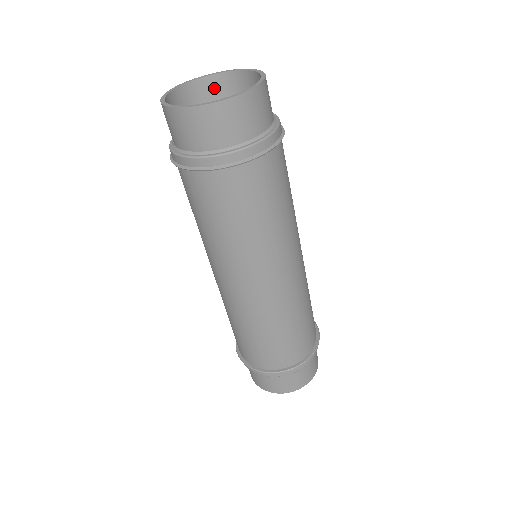
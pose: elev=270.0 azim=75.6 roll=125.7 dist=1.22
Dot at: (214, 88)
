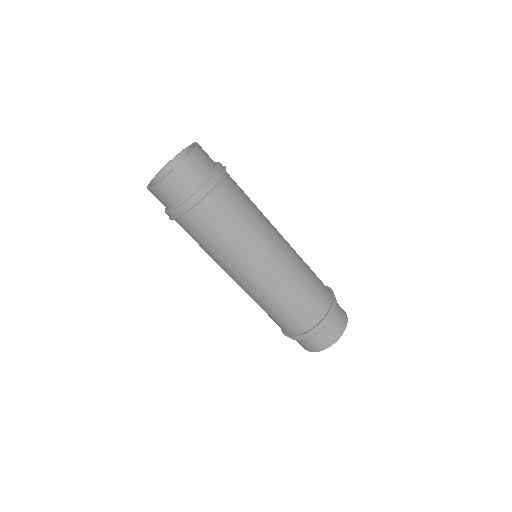
Dot at: occluded
